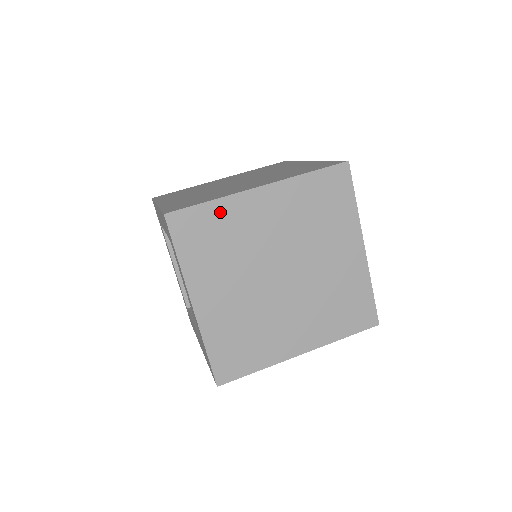
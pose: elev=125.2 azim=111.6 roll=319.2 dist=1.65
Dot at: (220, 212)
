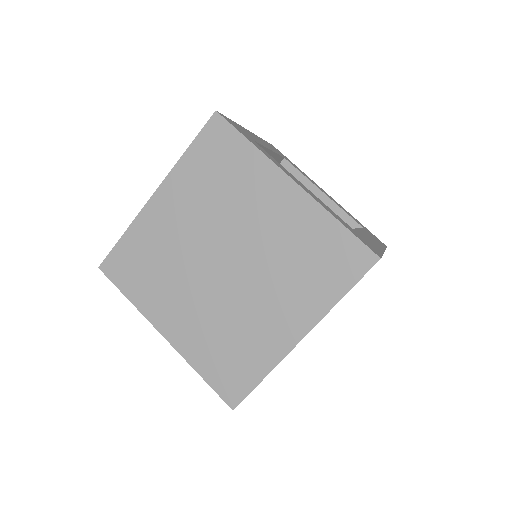
Dot at: occluded
